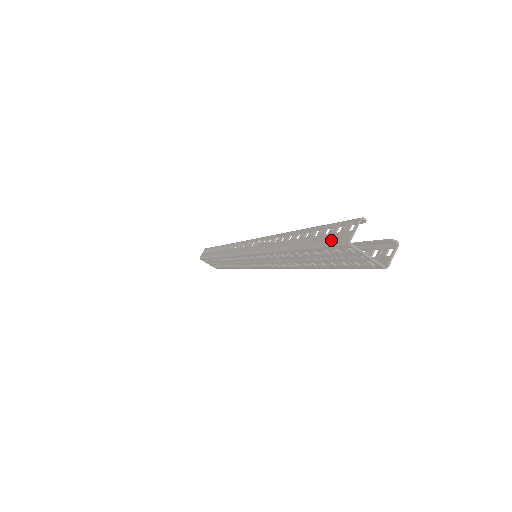
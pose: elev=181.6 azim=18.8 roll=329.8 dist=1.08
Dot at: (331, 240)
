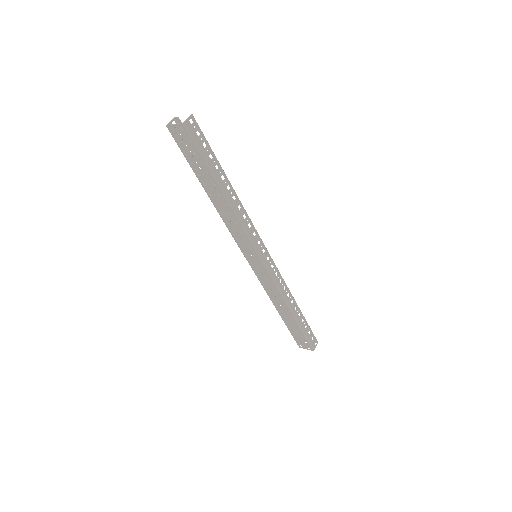
Dot at: (177, 141)
